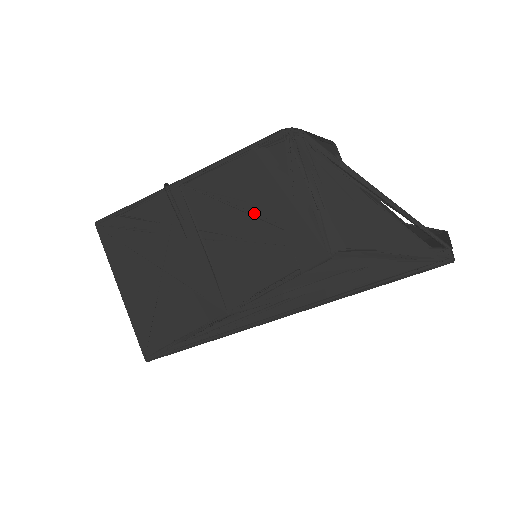
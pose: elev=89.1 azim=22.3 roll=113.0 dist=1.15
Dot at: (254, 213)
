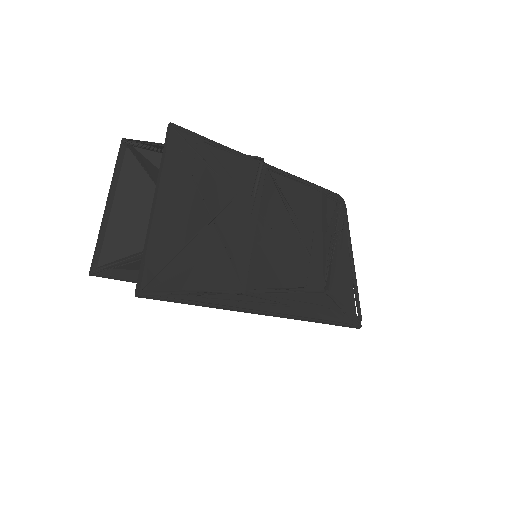
Dot at: (299, 231)
